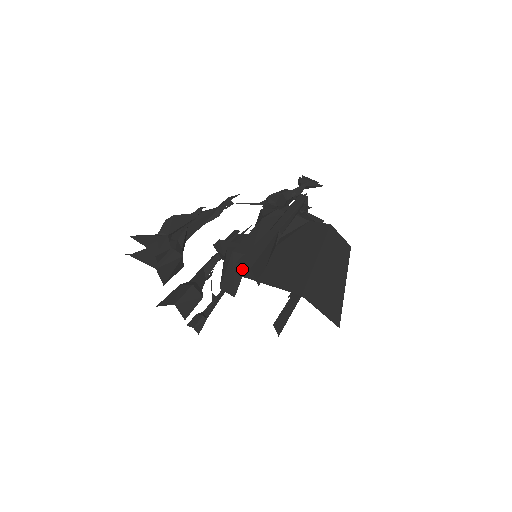
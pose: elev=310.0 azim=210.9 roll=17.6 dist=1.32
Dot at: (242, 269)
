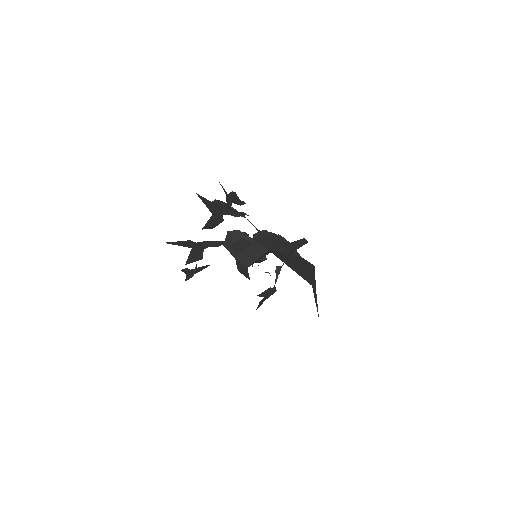
Dot at: (272, 252)
